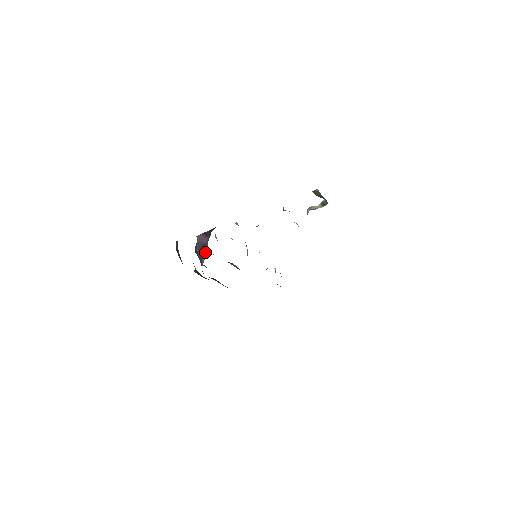
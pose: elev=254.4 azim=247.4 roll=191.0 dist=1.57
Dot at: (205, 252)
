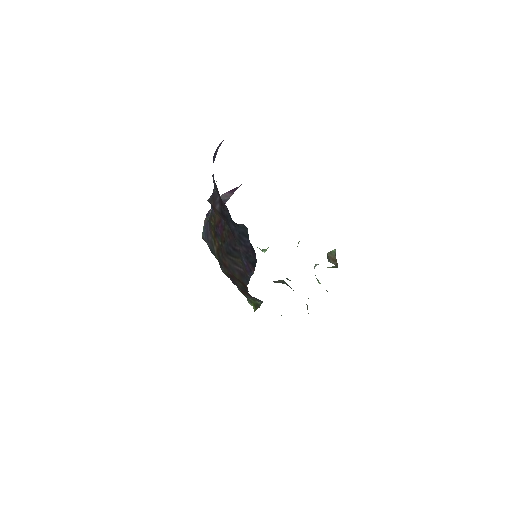
Dot at: occluded
